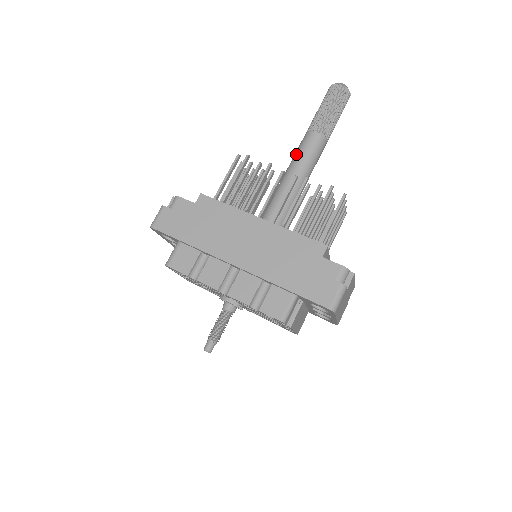
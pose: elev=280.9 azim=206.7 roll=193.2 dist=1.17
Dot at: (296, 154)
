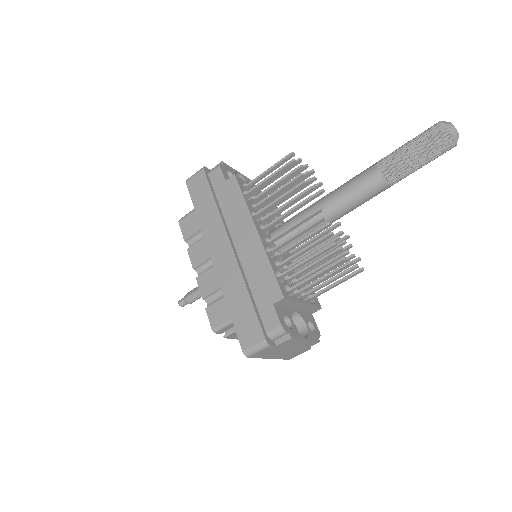
Dot at: (346, 182)
